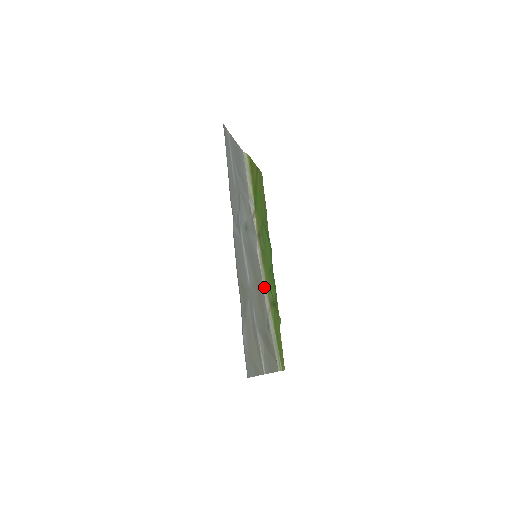
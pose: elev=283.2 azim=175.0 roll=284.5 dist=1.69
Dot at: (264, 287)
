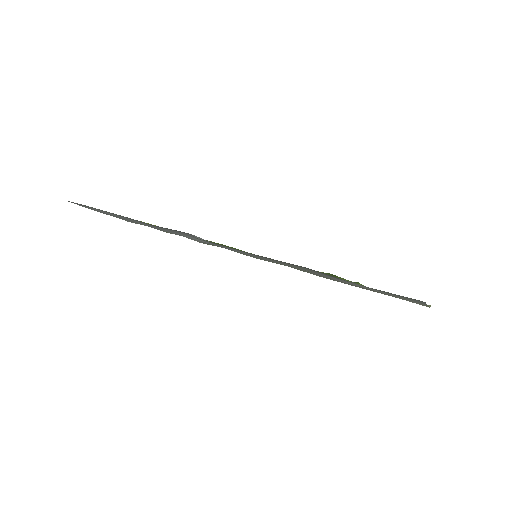
Dot at: (303, 271)
